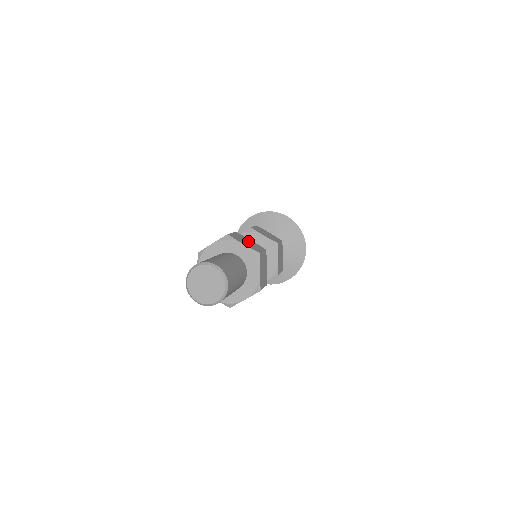
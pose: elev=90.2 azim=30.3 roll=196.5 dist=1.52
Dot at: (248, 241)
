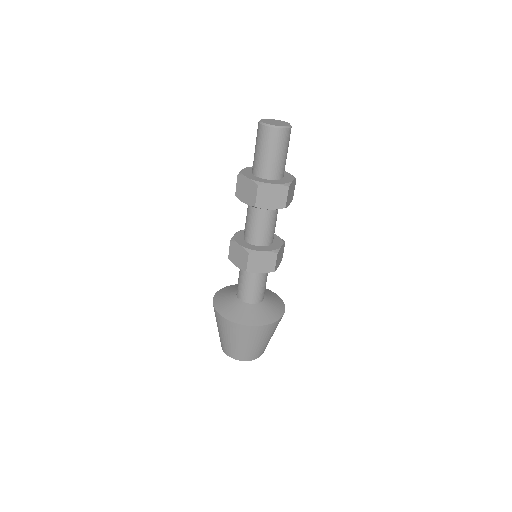
Dot at: occluded
